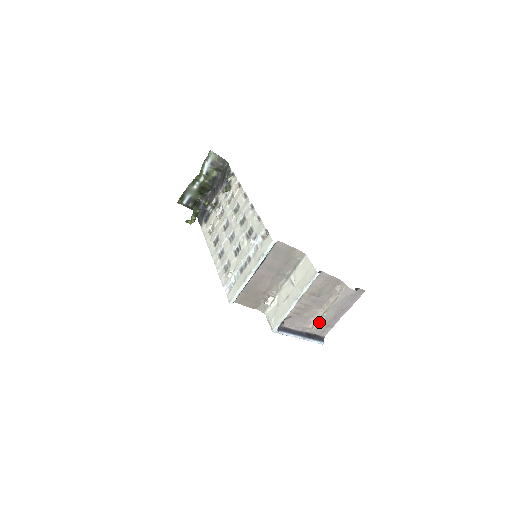
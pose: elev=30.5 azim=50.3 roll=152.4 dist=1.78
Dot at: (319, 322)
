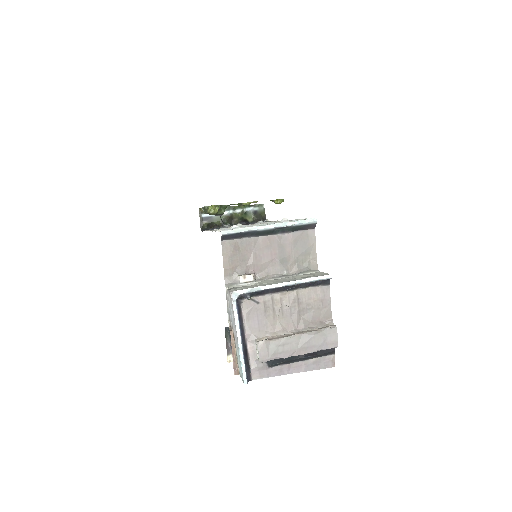
Dot at: (276, 340)
